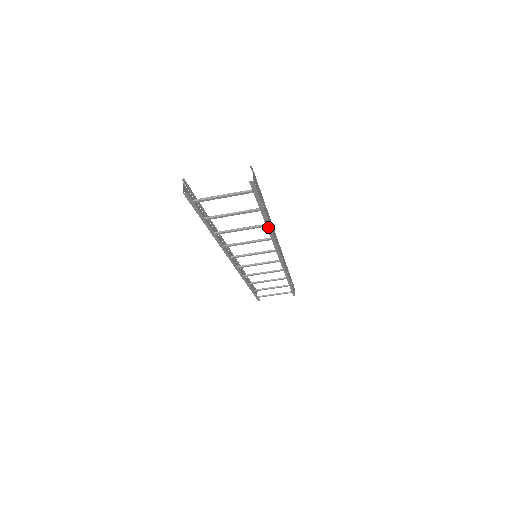
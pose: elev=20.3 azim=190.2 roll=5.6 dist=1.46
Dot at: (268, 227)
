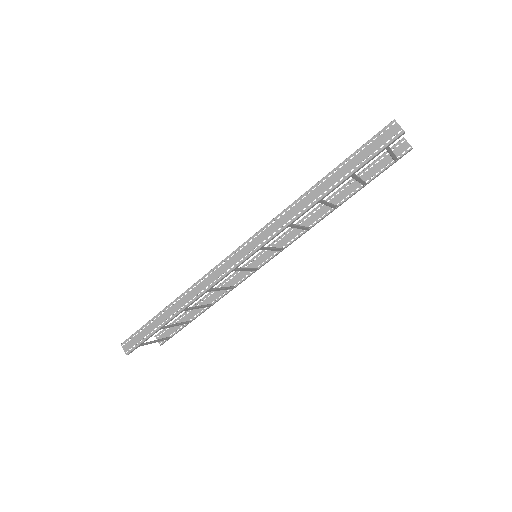
Dot at: (333, 210)
